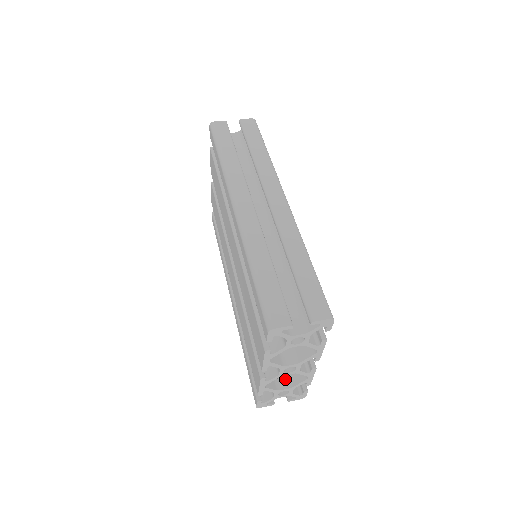
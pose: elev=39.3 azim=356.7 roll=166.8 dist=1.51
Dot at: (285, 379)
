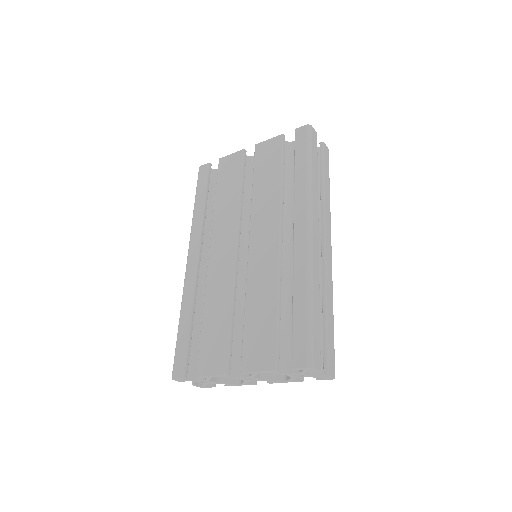
Dot at: occluded
